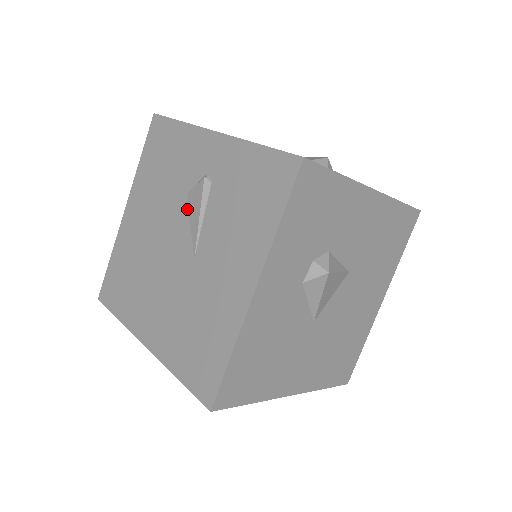
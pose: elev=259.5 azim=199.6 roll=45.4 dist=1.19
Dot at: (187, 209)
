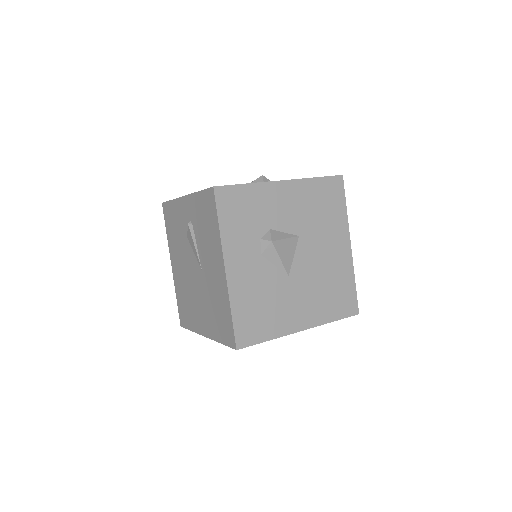
Dot at: (190, 246)
